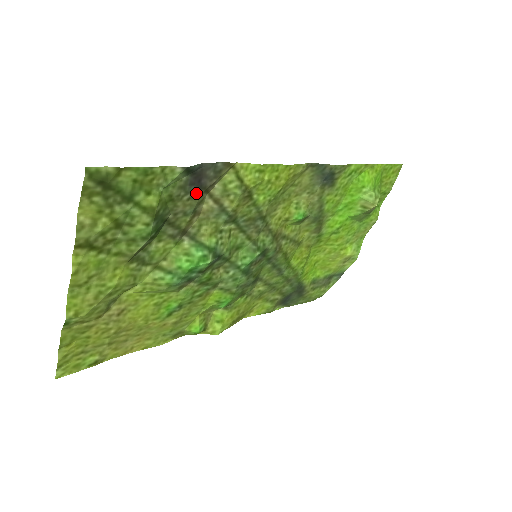
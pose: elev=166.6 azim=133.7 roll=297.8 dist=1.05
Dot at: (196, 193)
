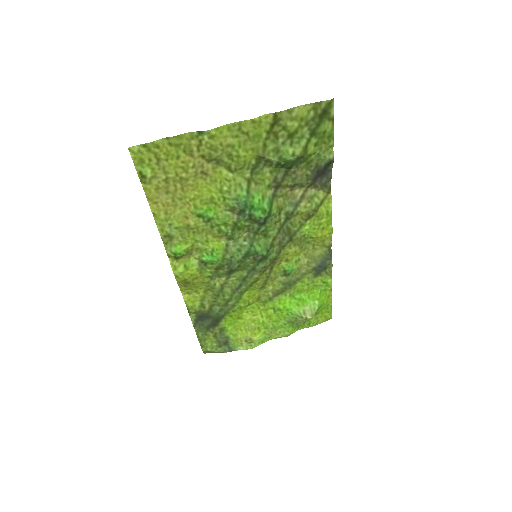
Dot at: (311, 178)
